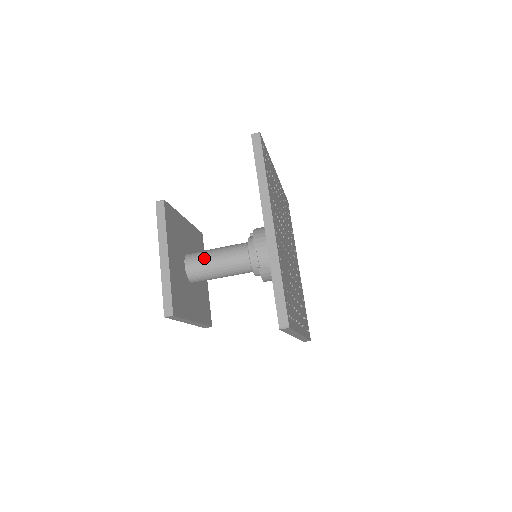
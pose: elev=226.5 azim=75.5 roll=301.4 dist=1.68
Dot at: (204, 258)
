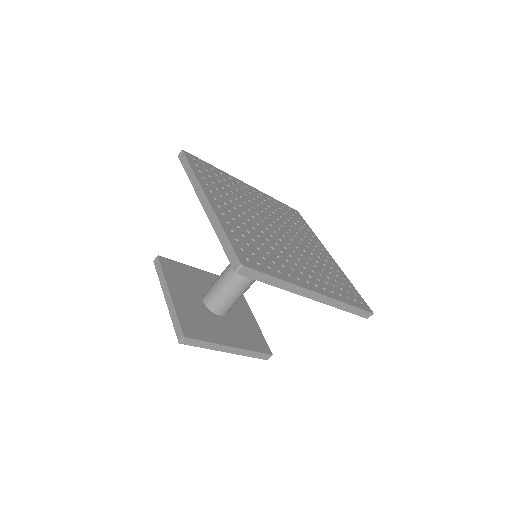
Dot at: (214, 285)
